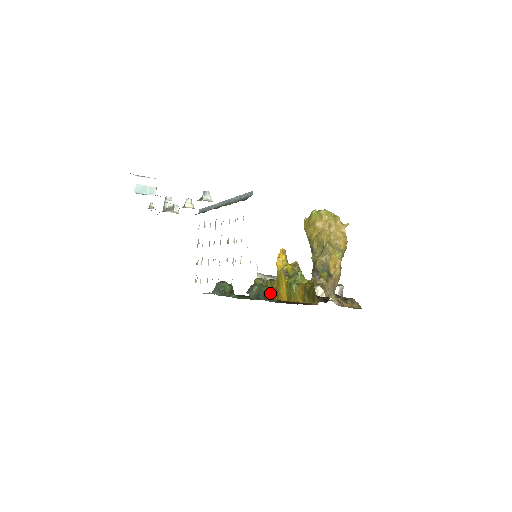
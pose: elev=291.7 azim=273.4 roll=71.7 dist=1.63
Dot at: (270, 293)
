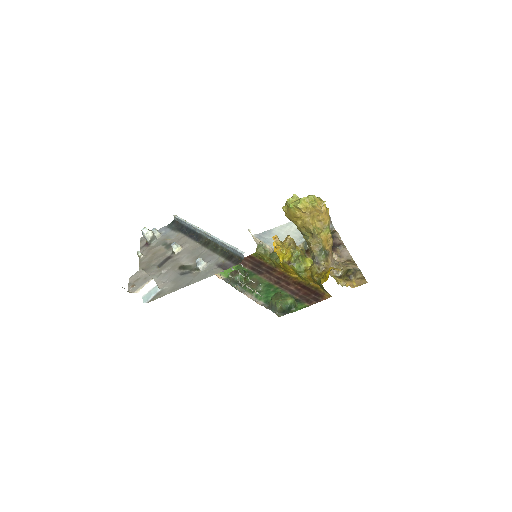
Dot at: (291, 304)
